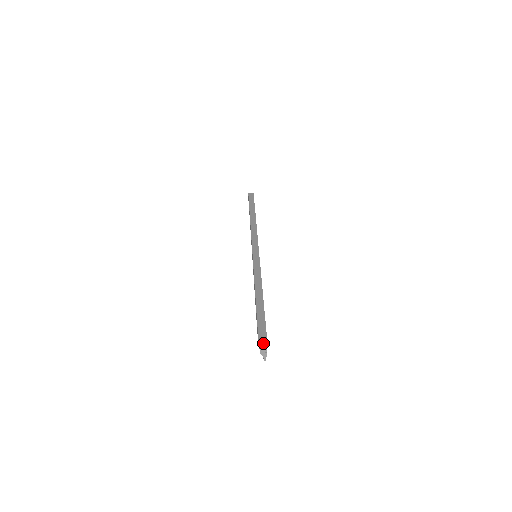
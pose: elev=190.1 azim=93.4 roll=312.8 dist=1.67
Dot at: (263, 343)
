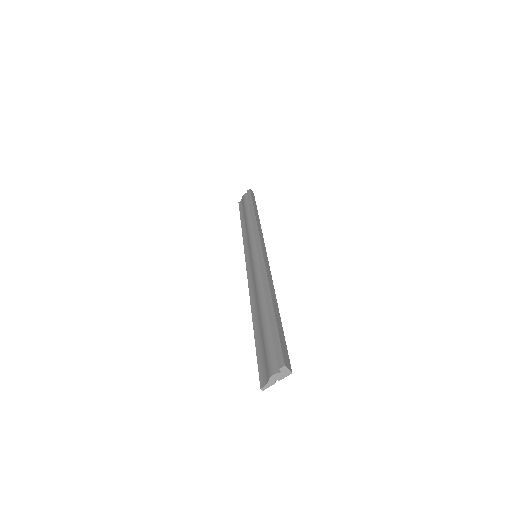
Dot at: (289, 369)
